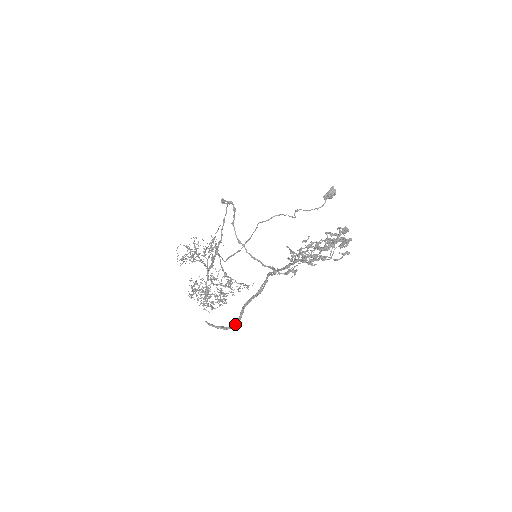
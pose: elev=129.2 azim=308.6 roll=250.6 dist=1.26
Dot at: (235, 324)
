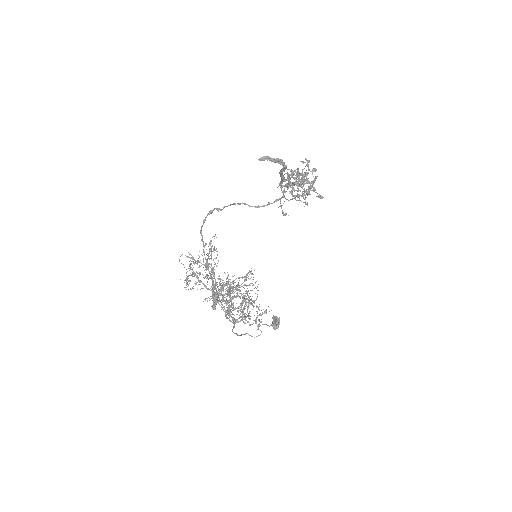
Dot at: (284, 164)
